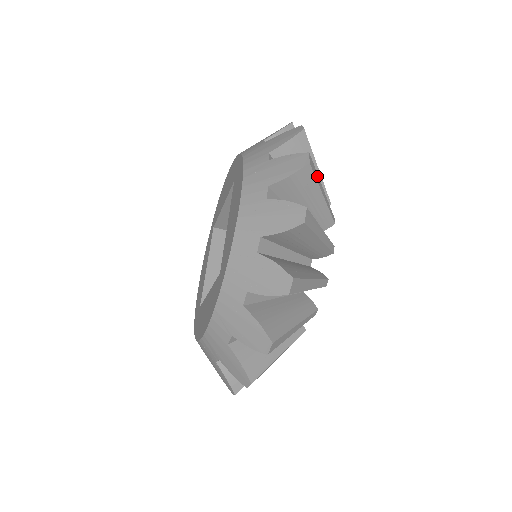
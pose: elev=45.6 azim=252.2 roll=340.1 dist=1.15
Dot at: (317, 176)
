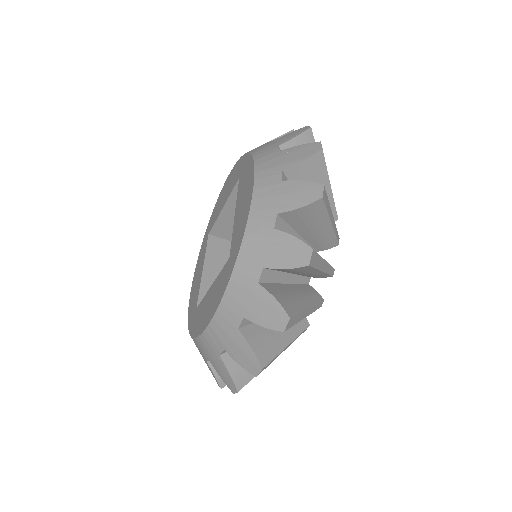
Dot at: occluded
